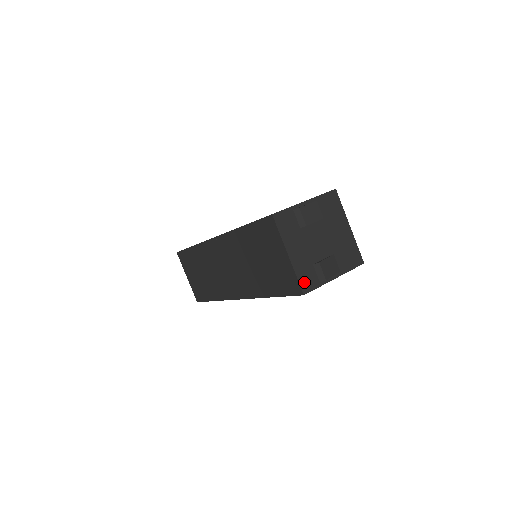
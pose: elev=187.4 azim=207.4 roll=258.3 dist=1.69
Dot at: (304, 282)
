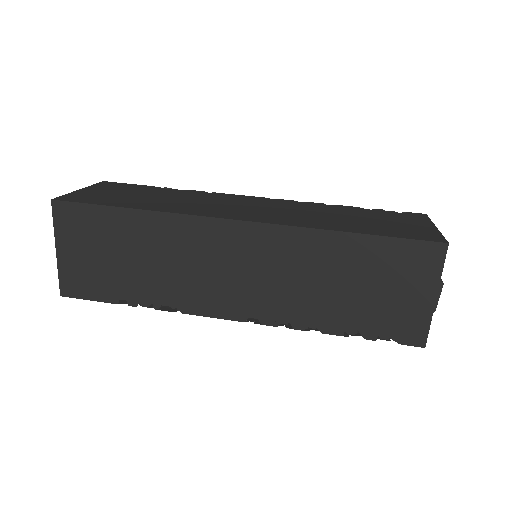
Dot at: occluded
